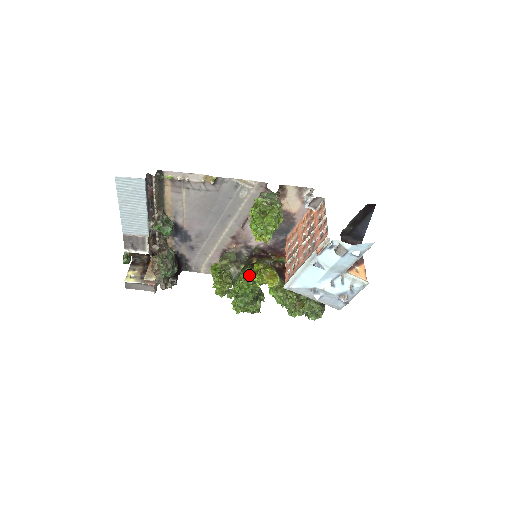
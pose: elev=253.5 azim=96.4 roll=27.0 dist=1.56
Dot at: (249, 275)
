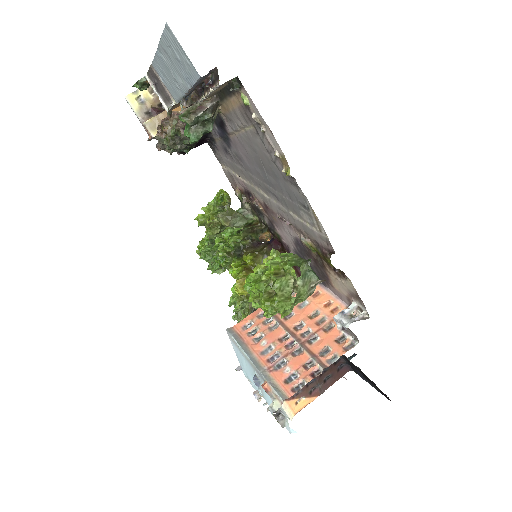
Dot at: (236, 252)
